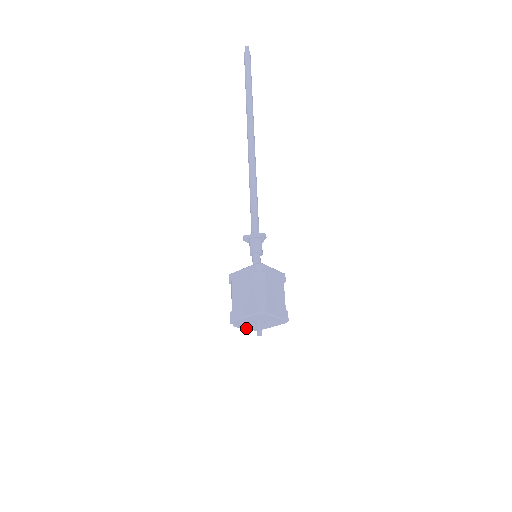
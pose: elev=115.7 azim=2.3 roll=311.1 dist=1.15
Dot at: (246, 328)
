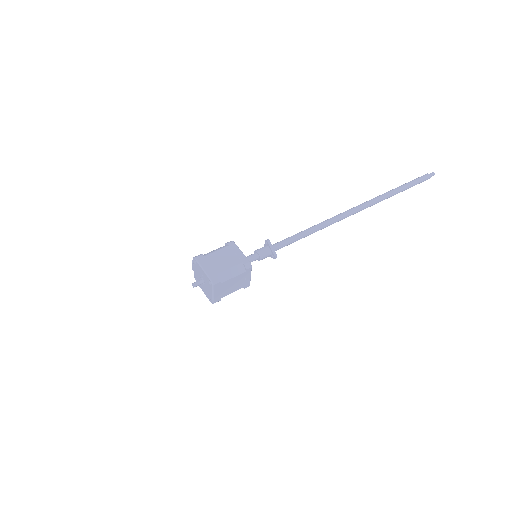
Dot at: (194, 270)
